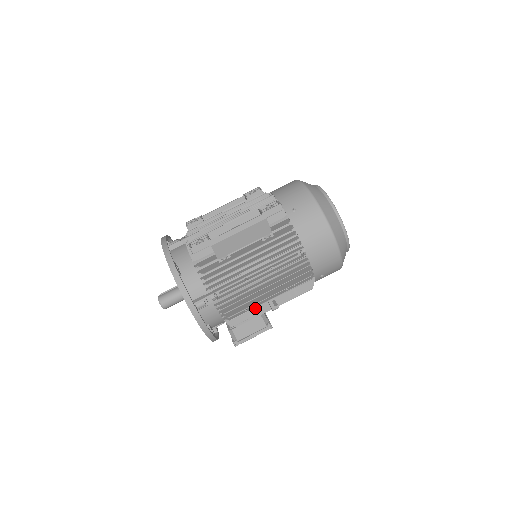
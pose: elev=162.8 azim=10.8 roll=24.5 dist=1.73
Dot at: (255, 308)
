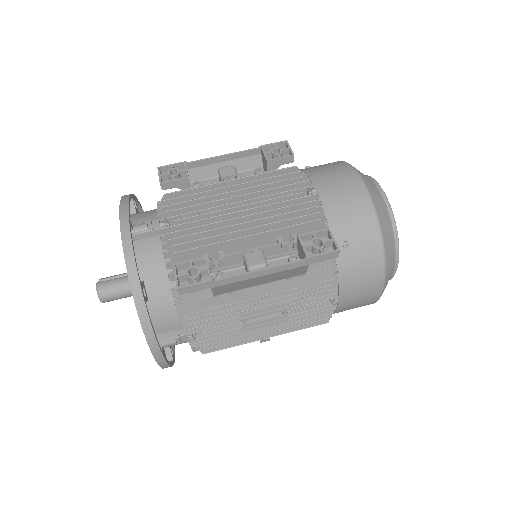
Dot at: occluded
